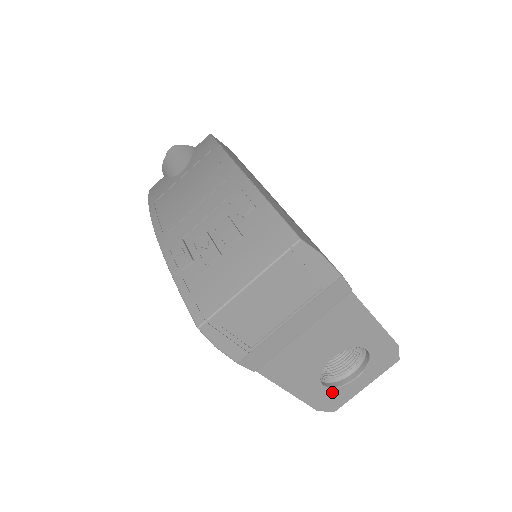
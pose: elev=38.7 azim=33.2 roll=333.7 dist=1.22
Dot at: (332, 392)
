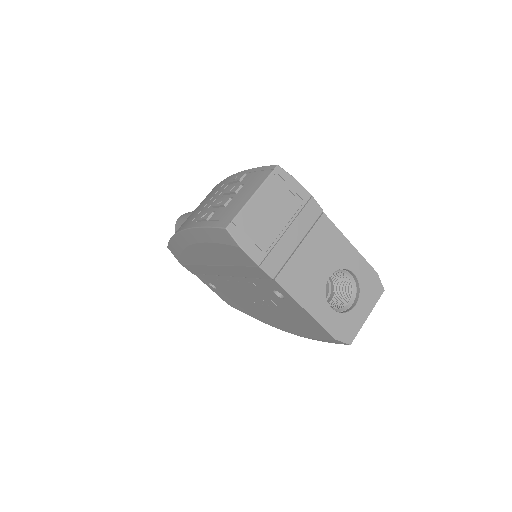
Dot at: (341, 318)
